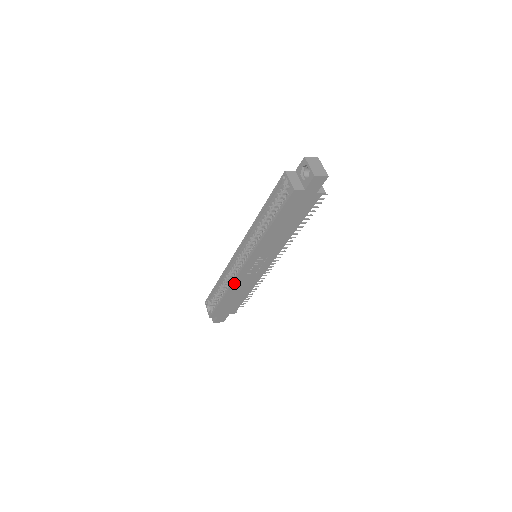
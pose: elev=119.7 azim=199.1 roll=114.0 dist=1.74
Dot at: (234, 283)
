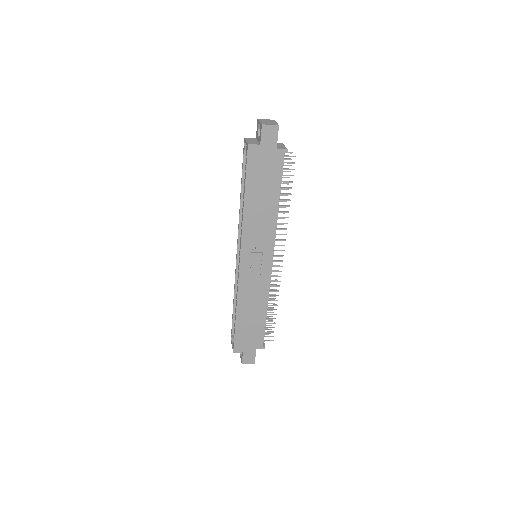
Dot at: (240, 291)
